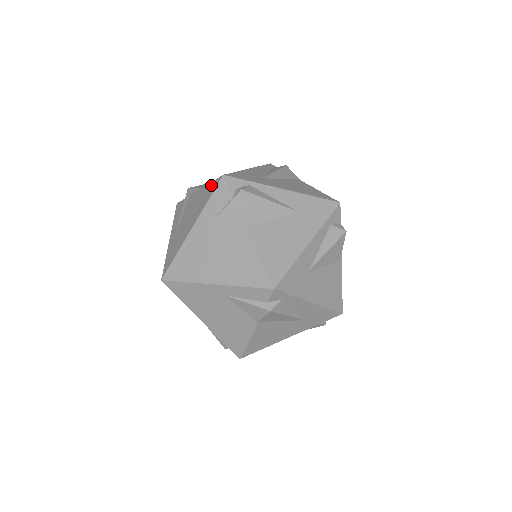
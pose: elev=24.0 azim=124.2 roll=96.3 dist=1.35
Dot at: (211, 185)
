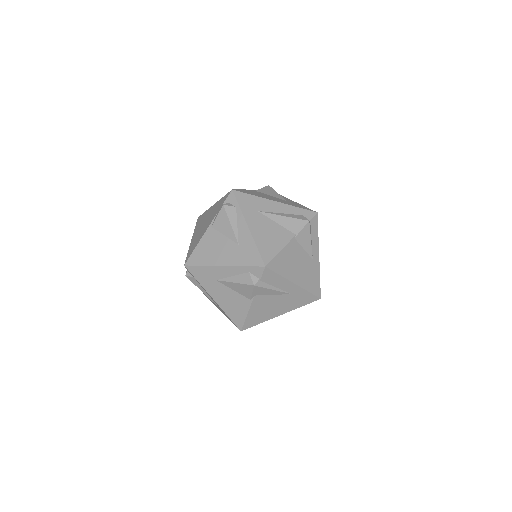
Dot at: occluded
